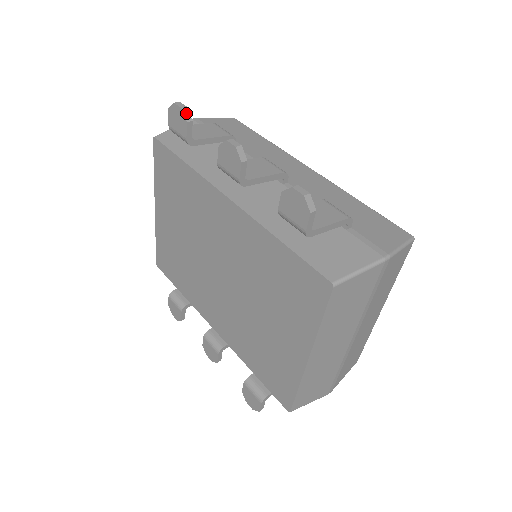
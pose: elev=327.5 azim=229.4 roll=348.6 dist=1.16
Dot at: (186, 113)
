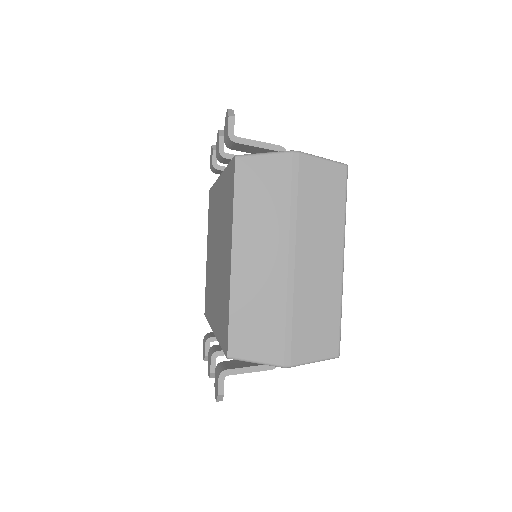
Dot at: (214, 147)
